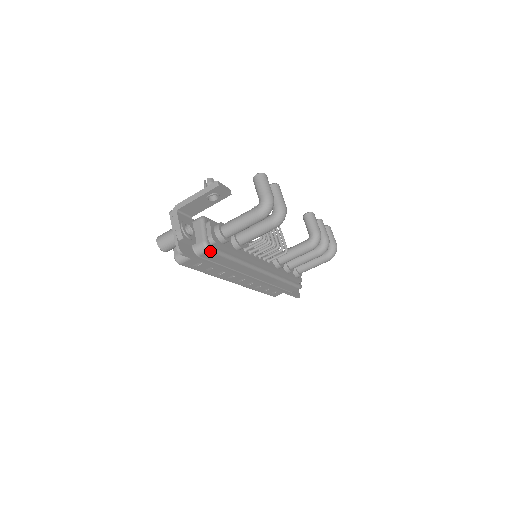
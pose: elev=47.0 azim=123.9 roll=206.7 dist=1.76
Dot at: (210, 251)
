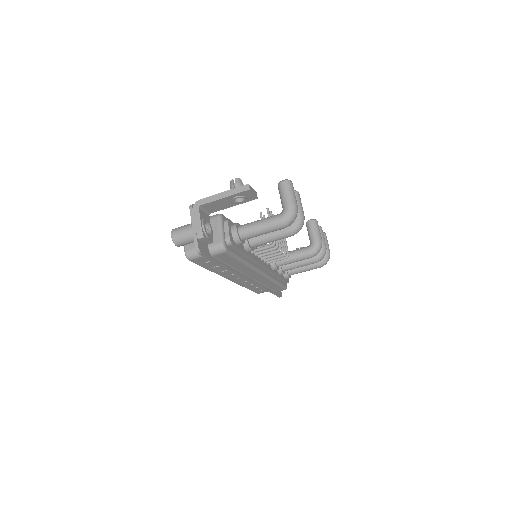
Dot at: (226, 252)
